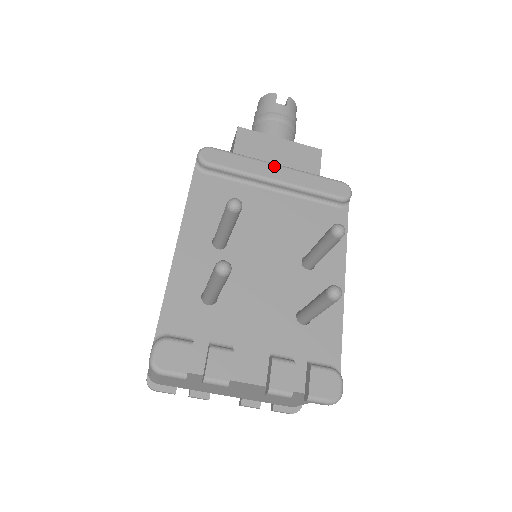
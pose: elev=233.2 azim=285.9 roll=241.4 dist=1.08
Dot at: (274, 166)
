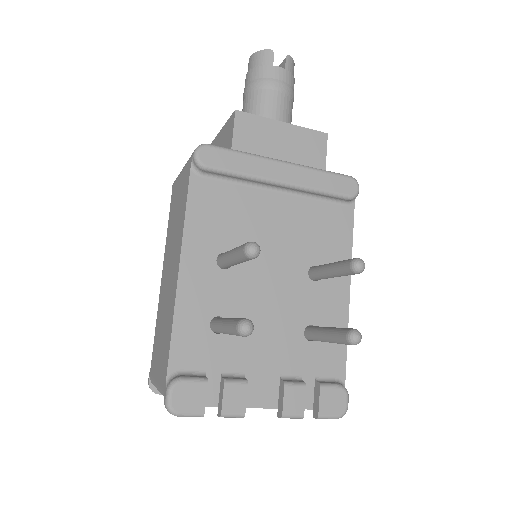
Dot at: (279, 164)
